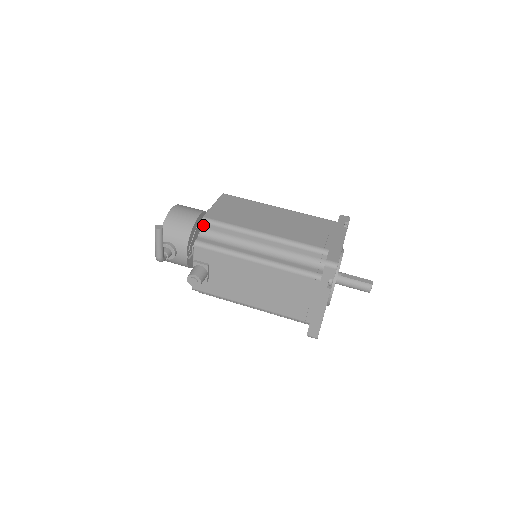
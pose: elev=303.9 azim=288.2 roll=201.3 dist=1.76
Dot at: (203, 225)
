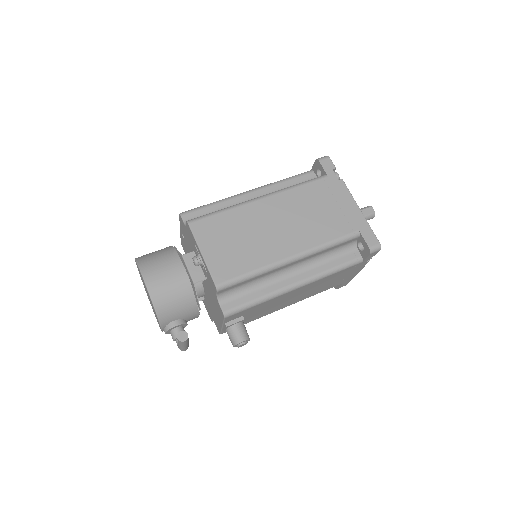
Dot at: (220, 292)
